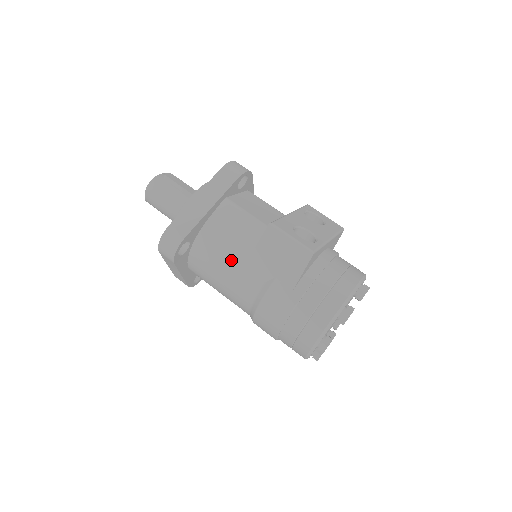
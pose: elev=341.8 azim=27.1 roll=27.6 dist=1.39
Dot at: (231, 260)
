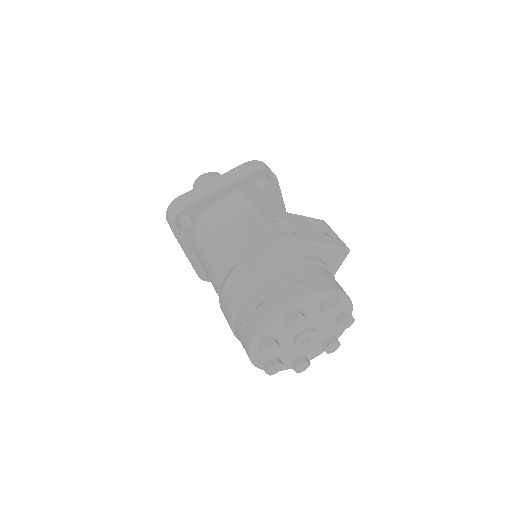
Dot at: (217, 240)
